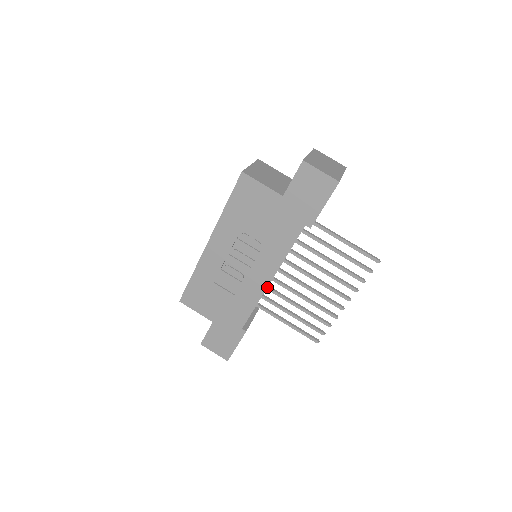
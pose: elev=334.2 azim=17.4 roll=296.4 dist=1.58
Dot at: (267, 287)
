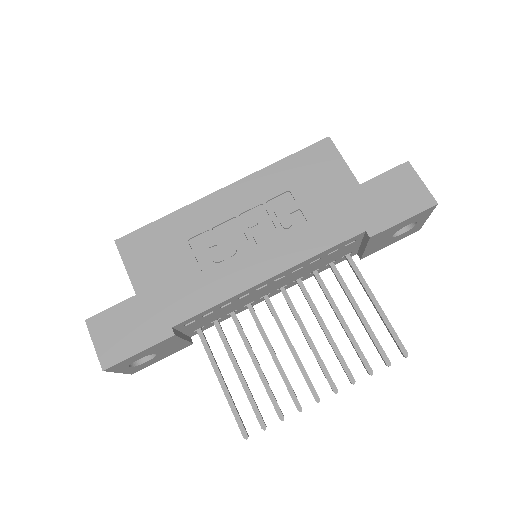
Dot at: (233, 311)
